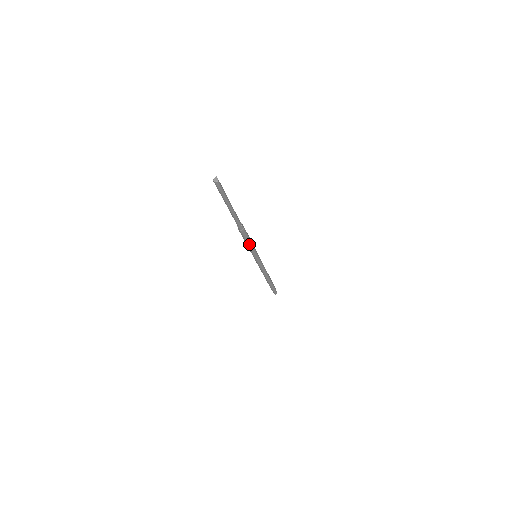
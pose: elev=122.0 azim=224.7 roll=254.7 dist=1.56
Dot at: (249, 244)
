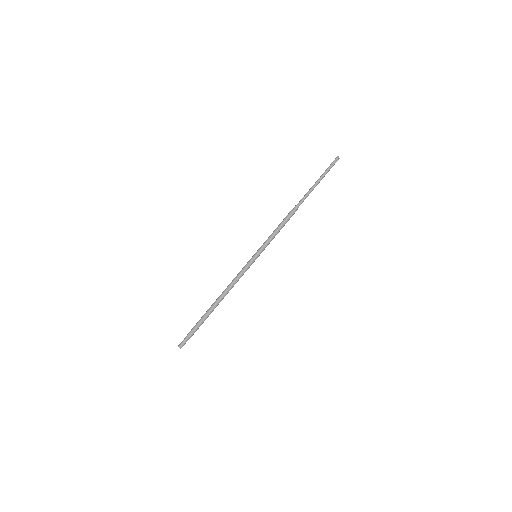
Dot at: (276, 231)
